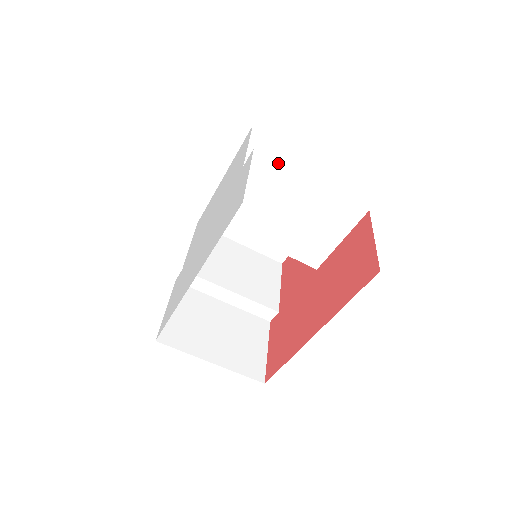
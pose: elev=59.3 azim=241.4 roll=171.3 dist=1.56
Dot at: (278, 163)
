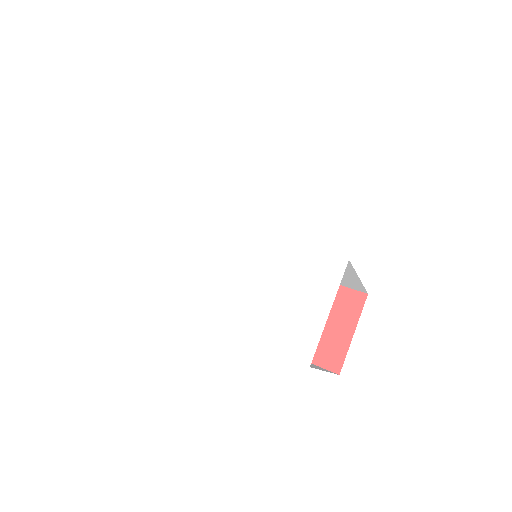
Dot at: (352, 268)
